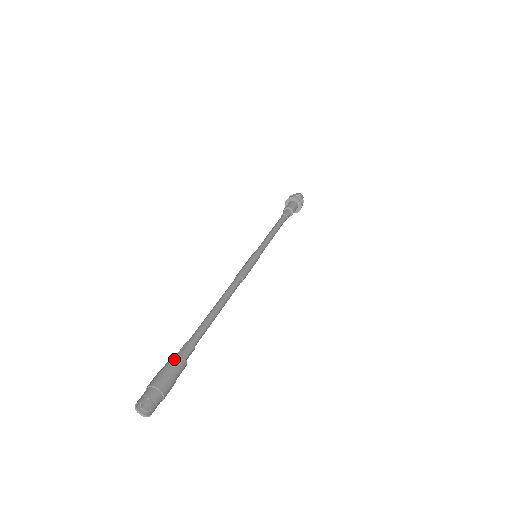
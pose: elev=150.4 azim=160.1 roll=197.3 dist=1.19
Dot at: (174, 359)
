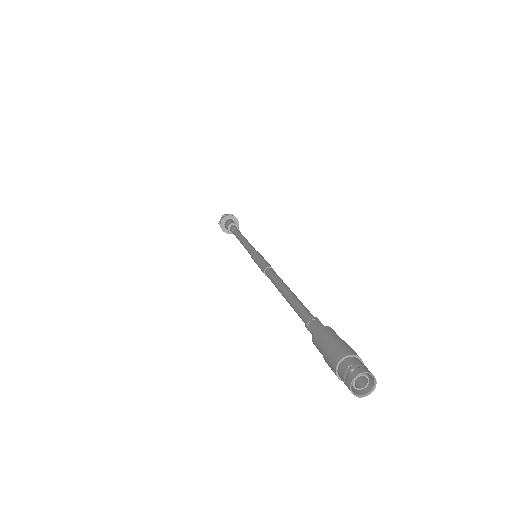
Dot at: (318, 336)
